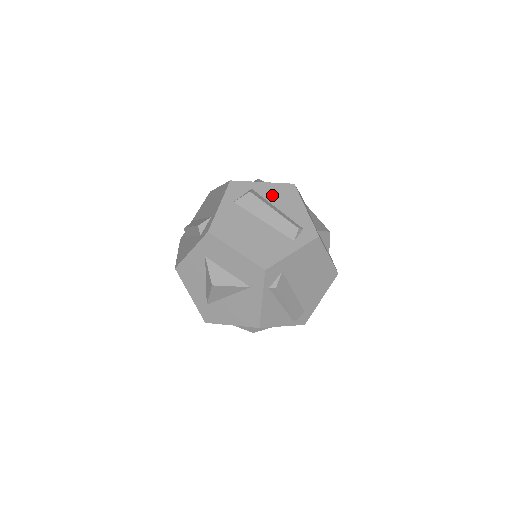
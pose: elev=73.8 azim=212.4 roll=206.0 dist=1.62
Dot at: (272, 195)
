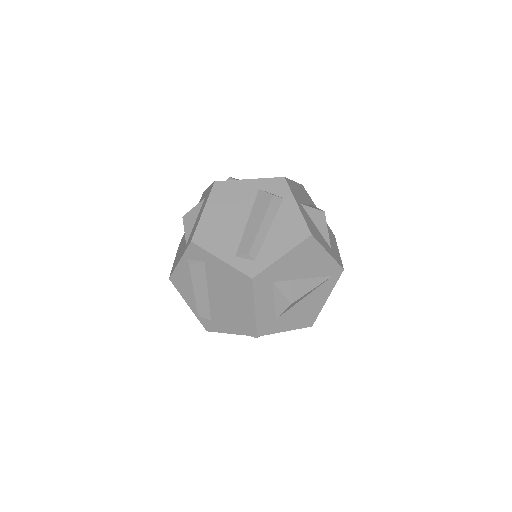
Dot at: (285, 219)
